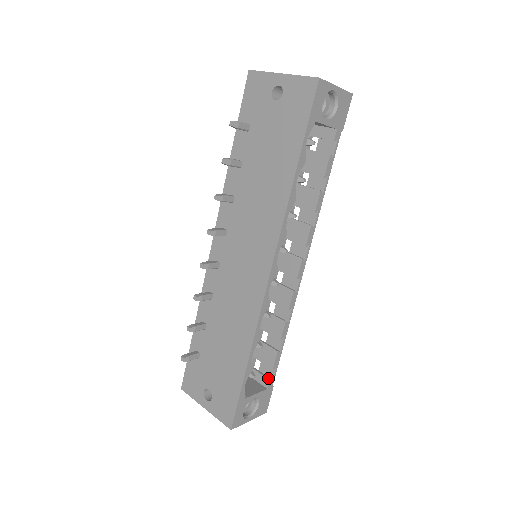
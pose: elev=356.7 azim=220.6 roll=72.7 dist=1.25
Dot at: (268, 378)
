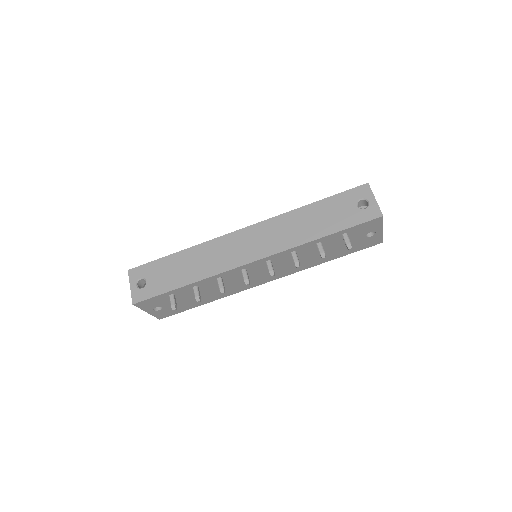
Dot at: occluded
